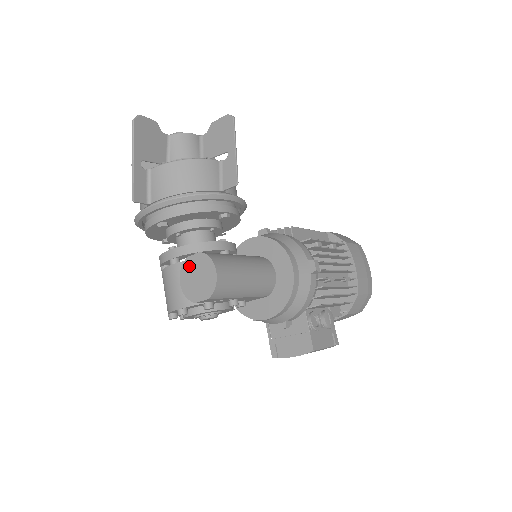
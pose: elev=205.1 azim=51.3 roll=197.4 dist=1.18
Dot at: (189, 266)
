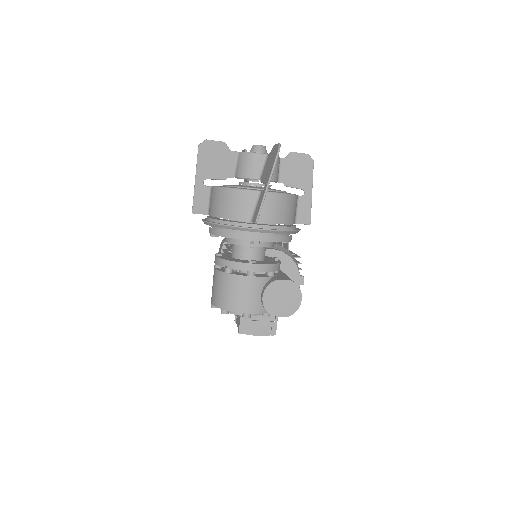
Dot at: (277, 287)
